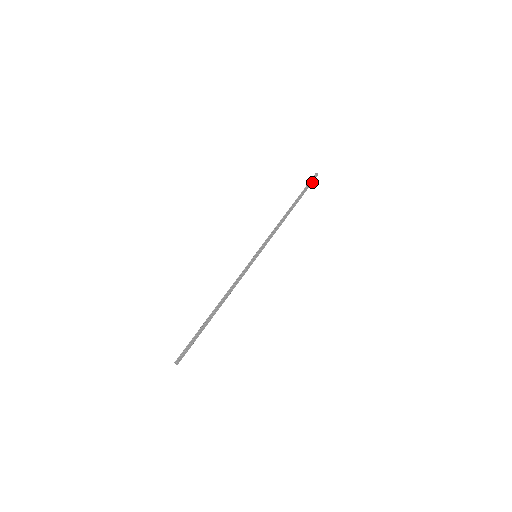
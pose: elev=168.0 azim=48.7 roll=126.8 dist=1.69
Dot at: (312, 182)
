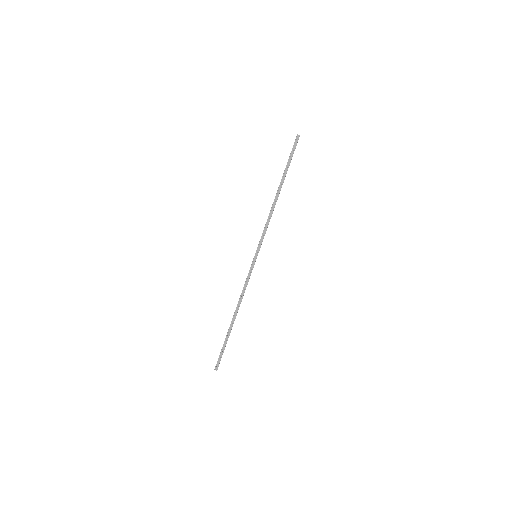
Dot at: (295, 148)
